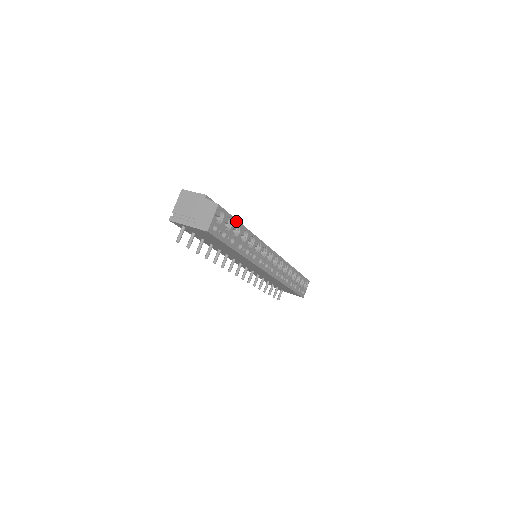
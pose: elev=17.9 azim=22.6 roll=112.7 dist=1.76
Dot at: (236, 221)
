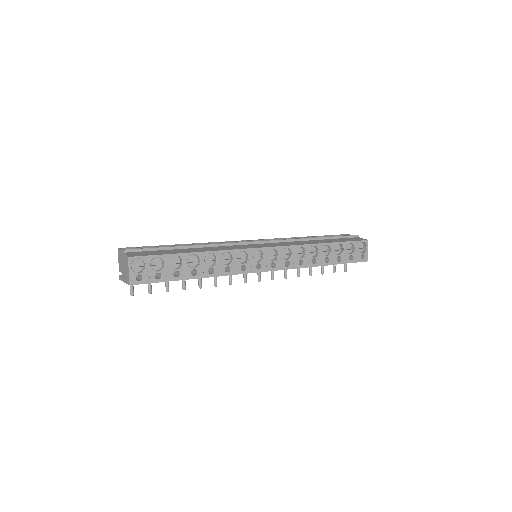
Dot at: (169, 255)
